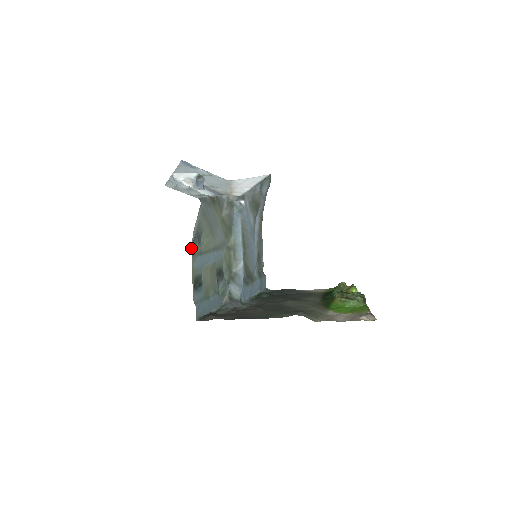
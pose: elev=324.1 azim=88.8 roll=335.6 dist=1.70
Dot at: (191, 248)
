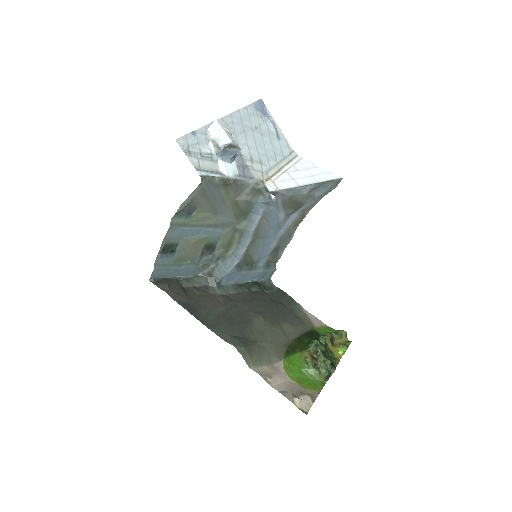
Dot at: (174, 217)
